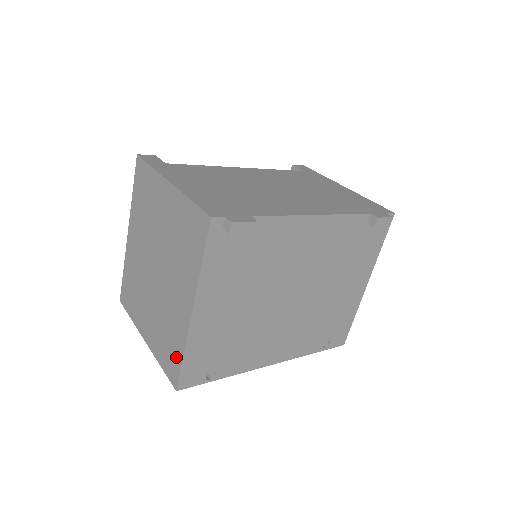
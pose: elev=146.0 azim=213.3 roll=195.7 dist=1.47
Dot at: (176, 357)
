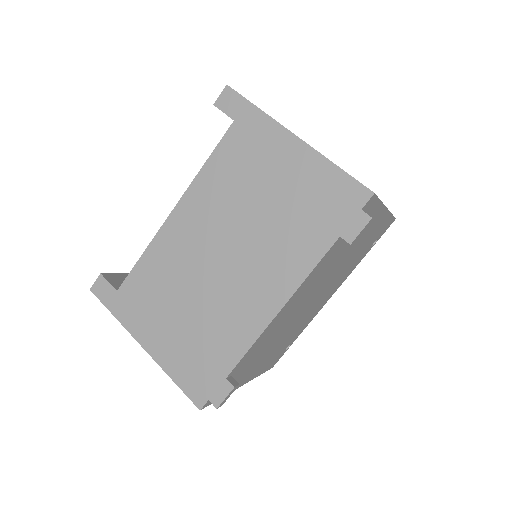
Dot at: occluded
